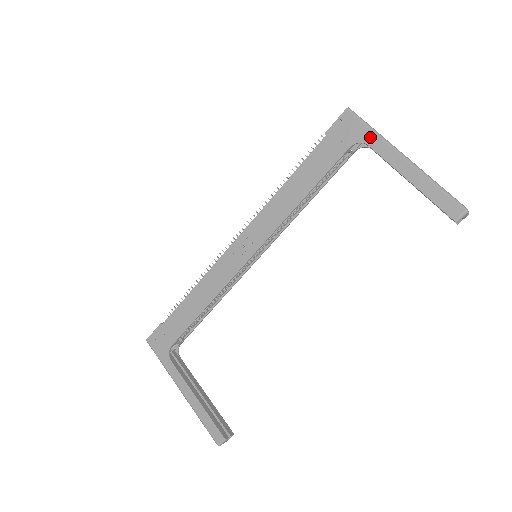
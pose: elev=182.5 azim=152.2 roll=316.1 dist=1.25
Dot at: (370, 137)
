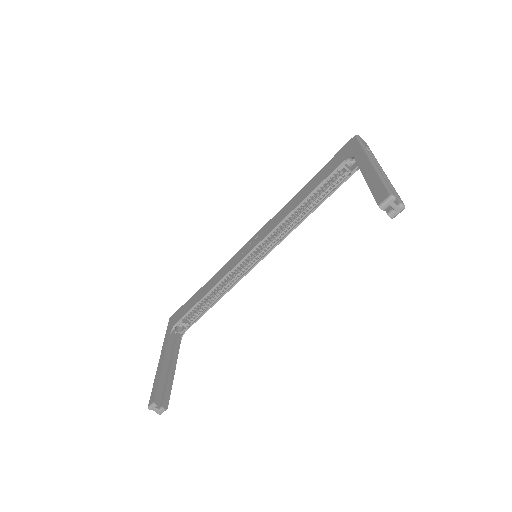
Dot at: (358, 151)
